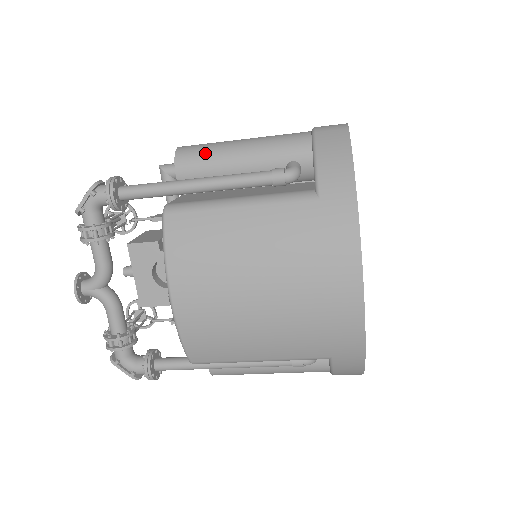
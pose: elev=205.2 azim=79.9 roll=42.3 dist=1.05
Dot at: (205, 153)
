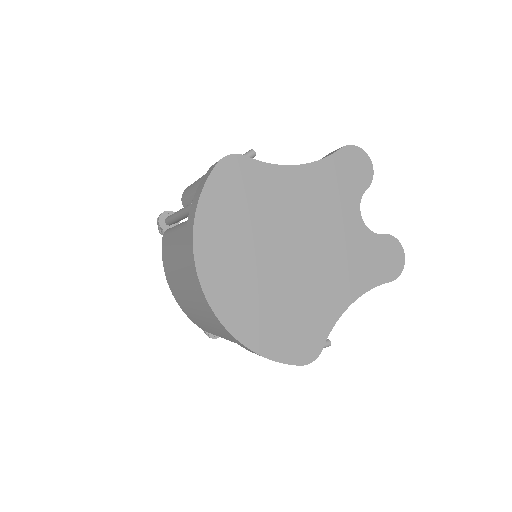
Dot at: (187, 191)
